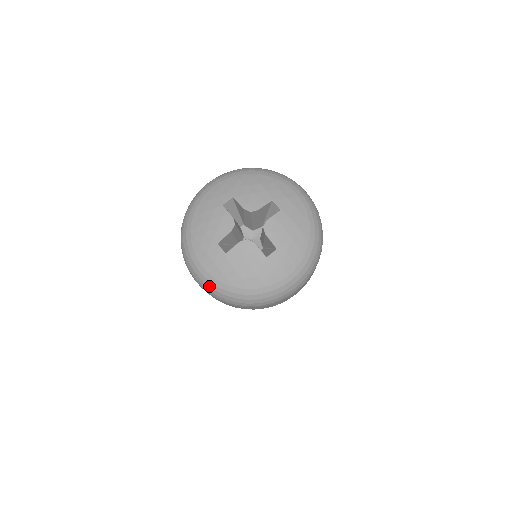
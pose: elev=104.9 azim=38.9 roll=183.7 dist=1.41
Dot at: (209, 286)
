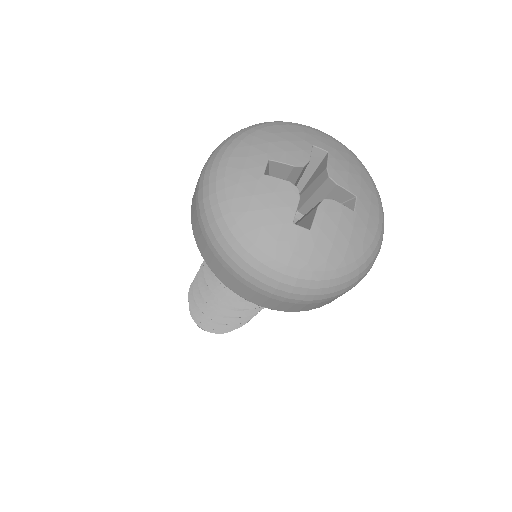
Dot at: (209, 183)
